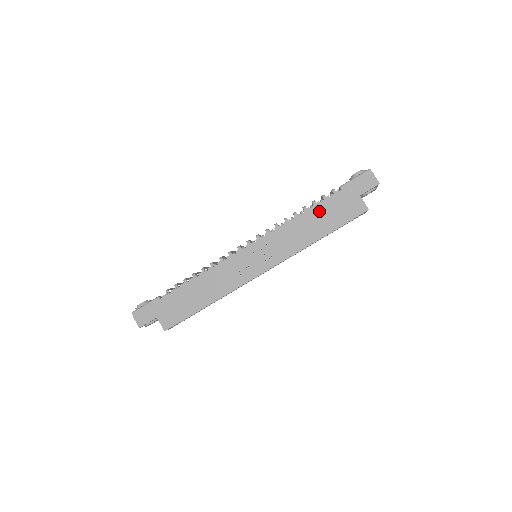
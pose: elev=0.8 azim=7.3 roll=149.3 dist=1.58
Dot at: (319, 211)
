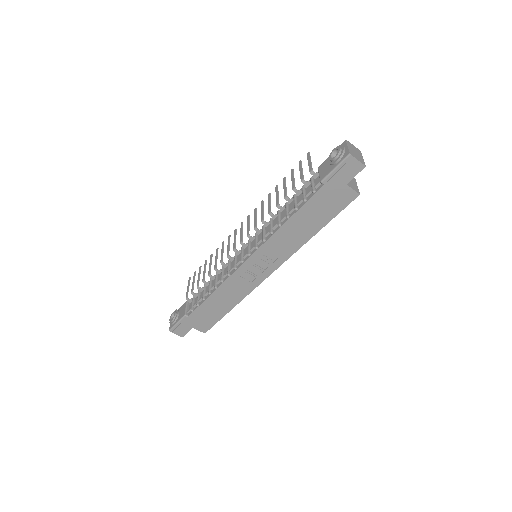
Dot at: (306, 212)
